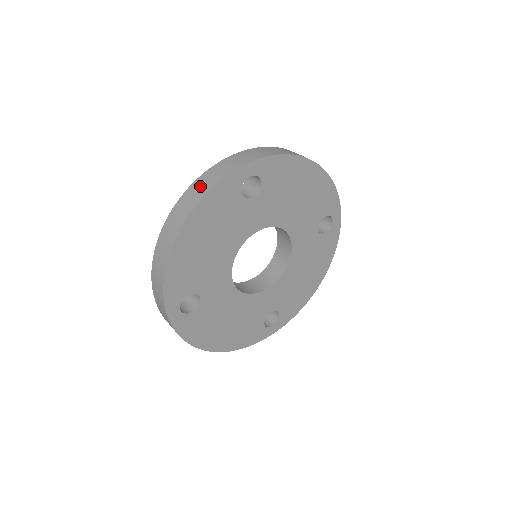
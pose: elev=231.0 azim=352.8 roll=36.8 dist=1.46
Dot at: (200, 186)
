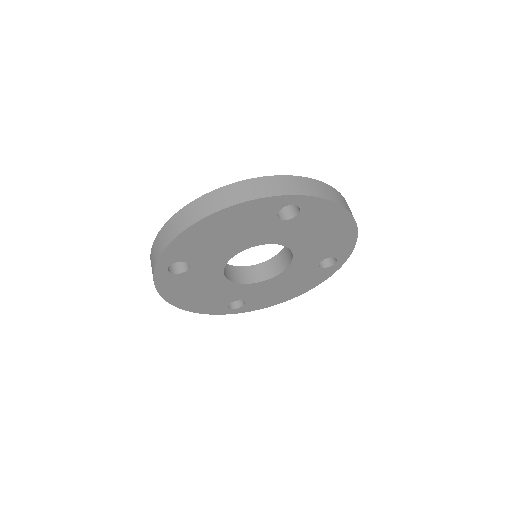
Dot at: (247, 189)
